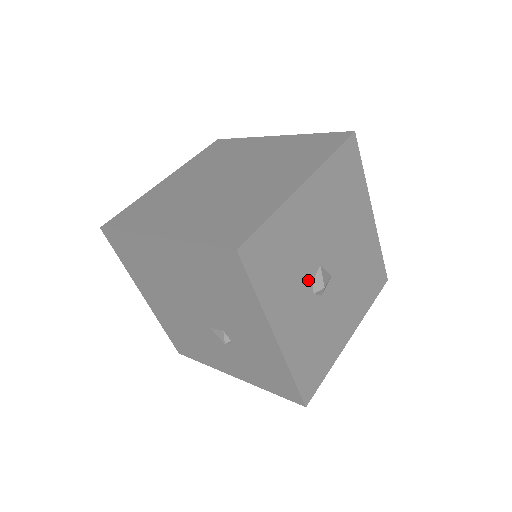
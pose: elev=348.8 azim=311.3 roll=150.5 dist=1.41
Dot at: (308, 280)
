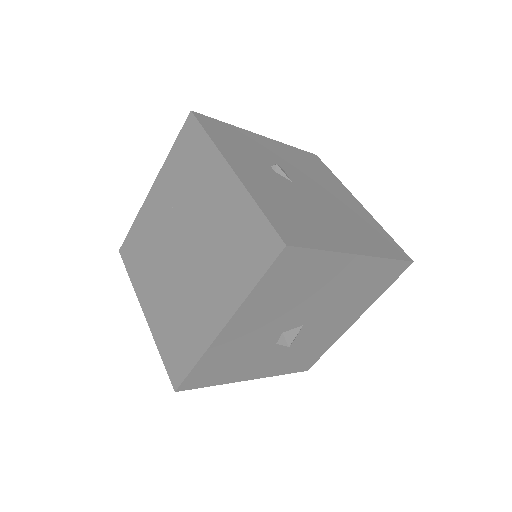
Dot at: (270, 346)
